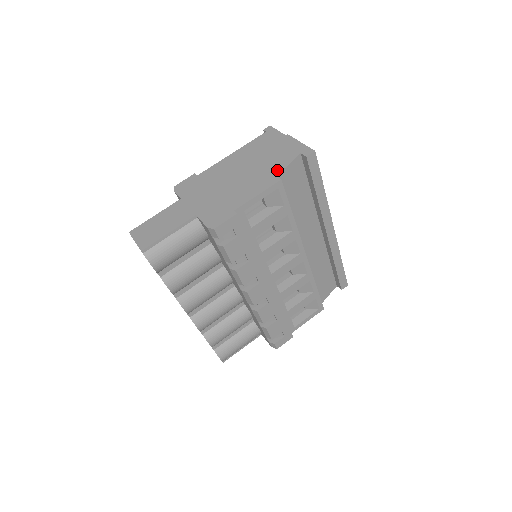
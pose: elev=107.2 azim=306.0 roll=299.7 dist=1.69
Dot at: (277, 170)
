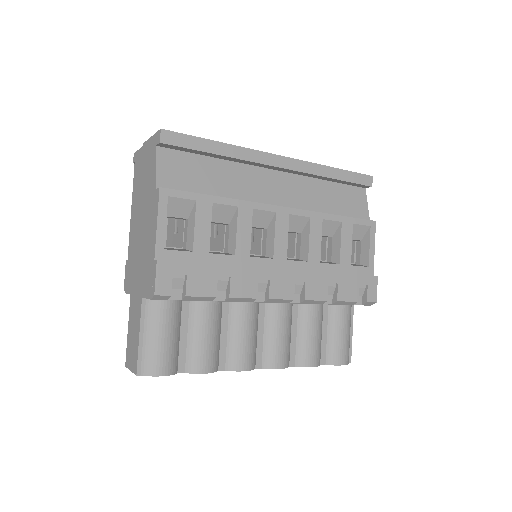
Dot at: (154, 183)
